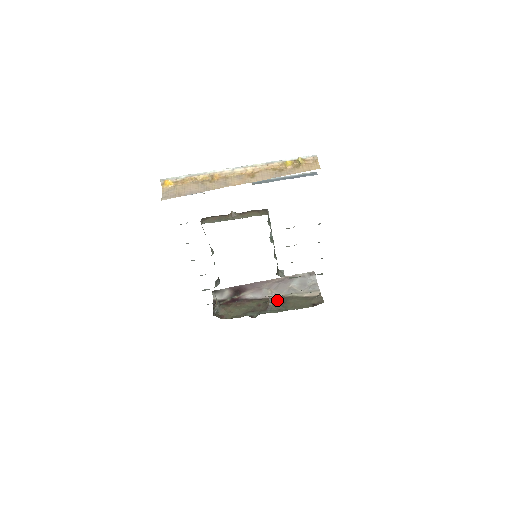
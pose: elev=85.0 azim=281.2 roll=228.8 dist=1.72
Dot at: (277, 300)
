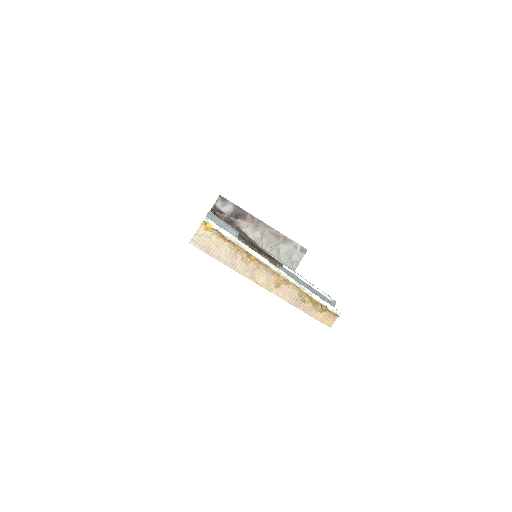
Dot at: occluded
